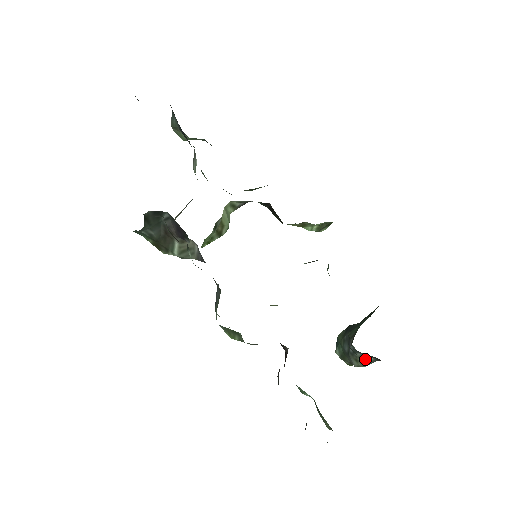
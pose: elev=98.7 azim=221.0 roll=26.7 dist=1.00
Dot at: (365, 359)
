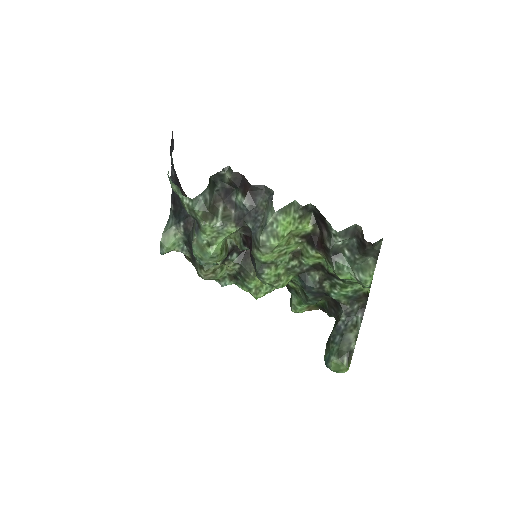
Dot at: (356, 322)
